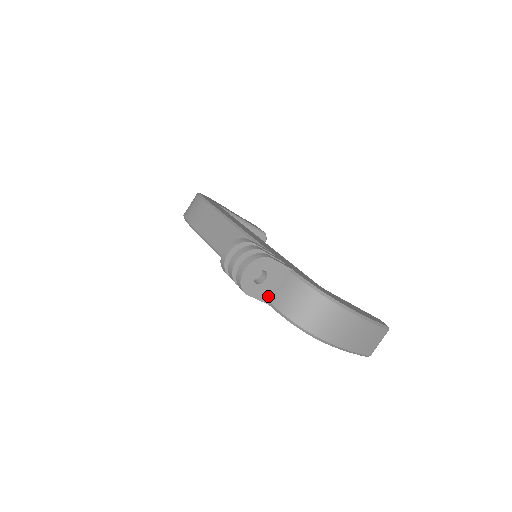
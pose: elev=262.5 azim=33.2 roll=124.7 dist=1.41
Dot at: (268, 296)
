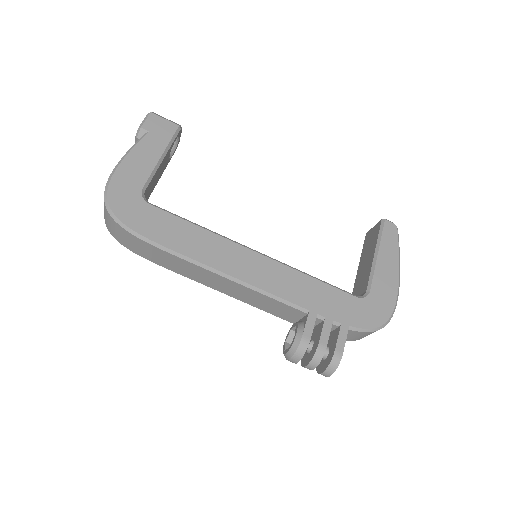
Dot at: occluded
